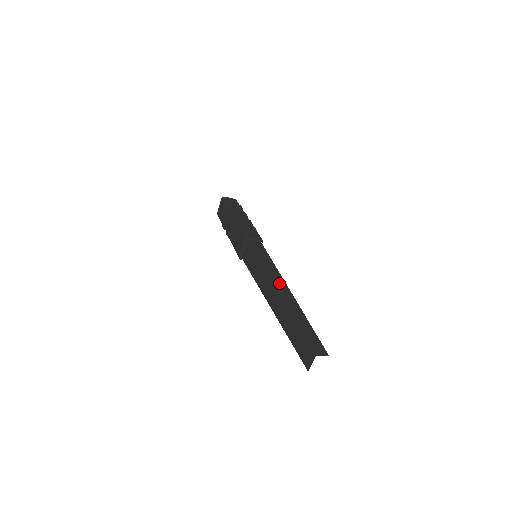
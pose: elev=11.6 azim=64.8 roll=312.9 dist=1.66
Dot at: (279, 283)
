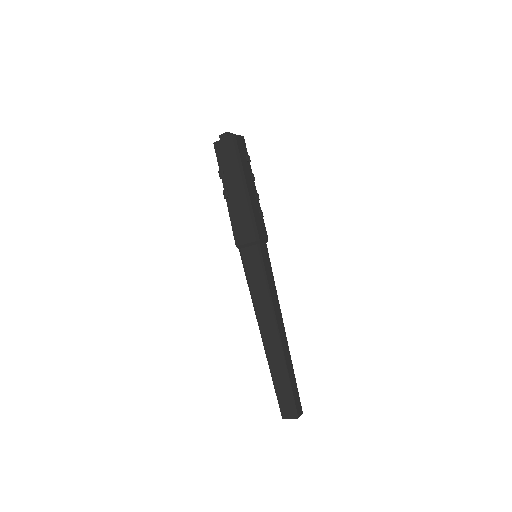
Dot at: (279, 320)
